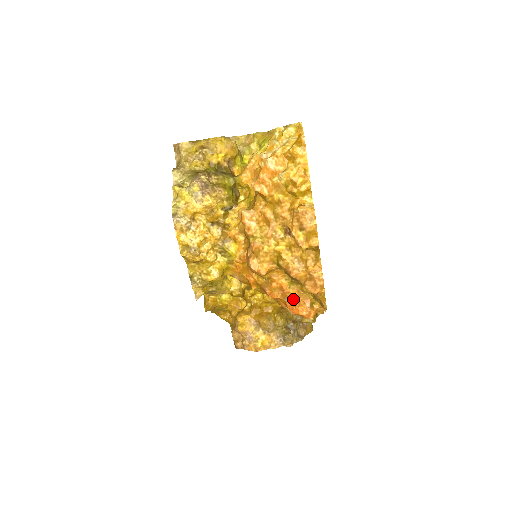
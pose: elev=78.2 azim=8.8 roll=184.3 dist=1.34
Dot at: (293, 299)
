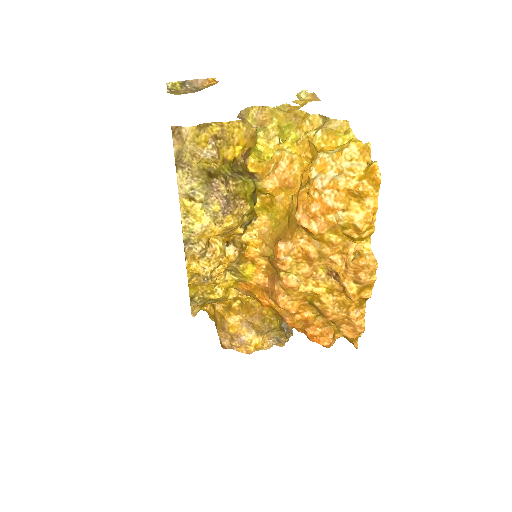
Dot at: (316, 330)
